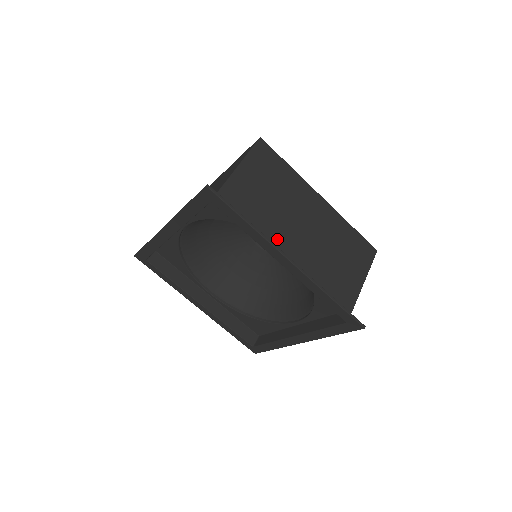
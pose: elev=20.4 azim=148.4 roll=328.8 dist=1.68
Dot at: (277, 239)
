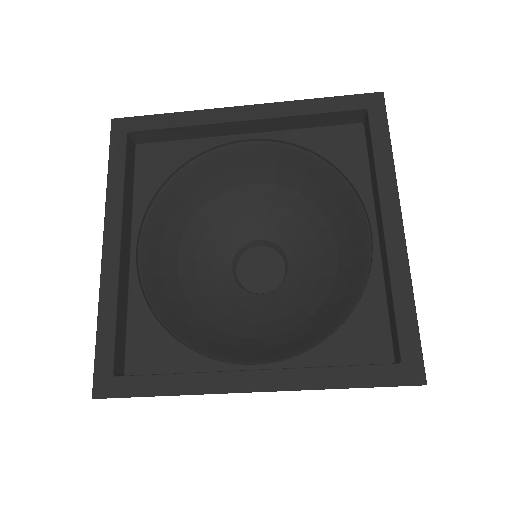
Dot at: (376, 210)
